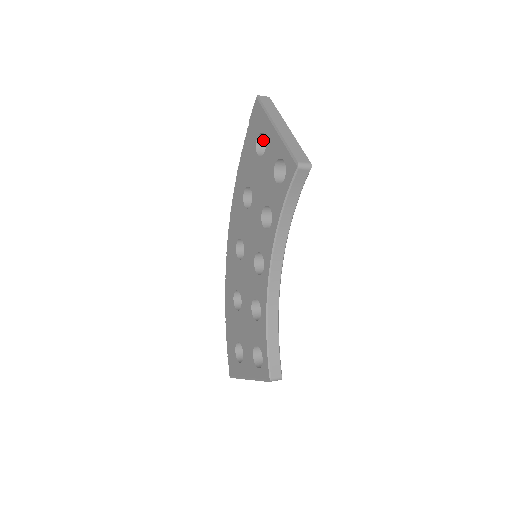
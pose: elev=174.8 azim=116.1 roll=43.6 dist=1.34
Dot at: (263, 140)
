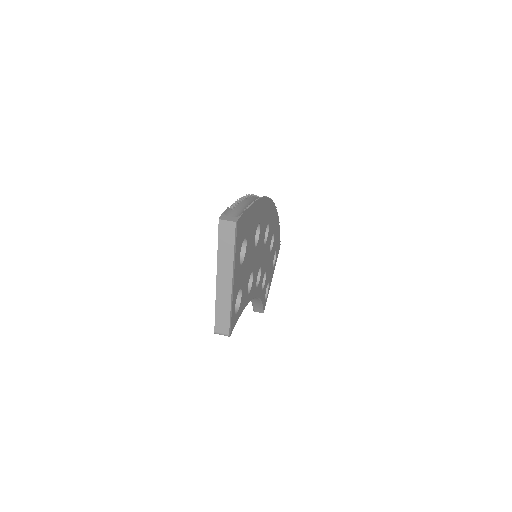
Dot at: occluded
